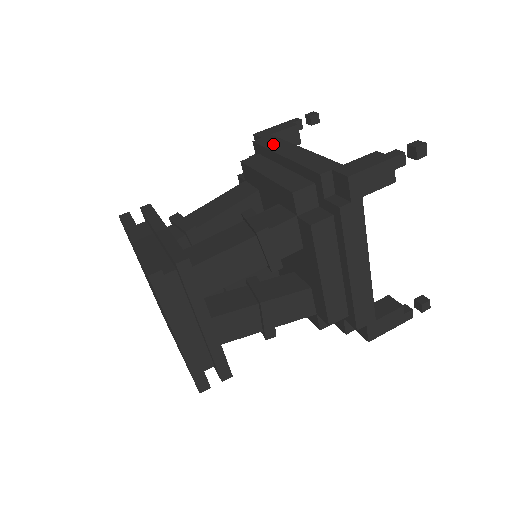
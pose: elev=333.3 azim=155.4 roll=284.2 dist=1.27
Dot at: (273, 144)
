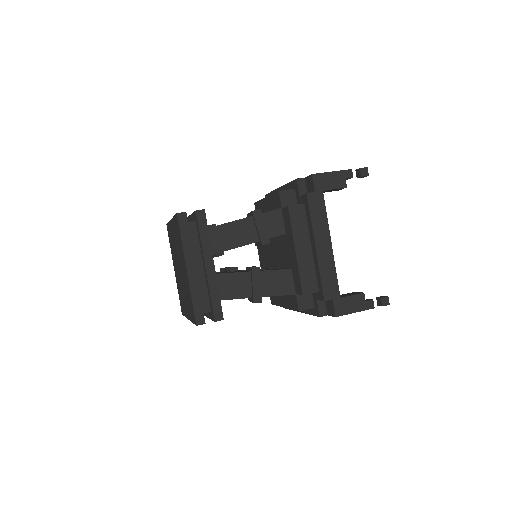
Dot at: occluded
